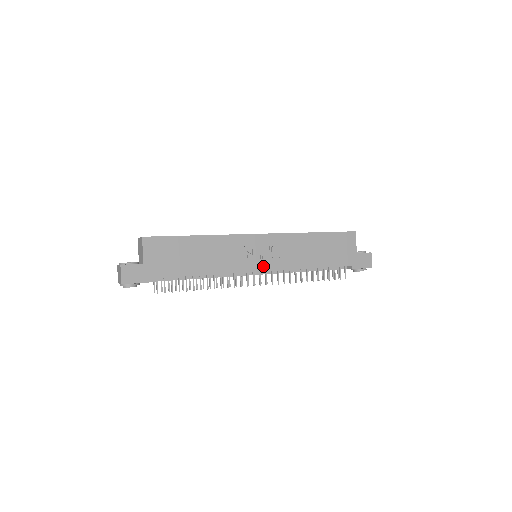
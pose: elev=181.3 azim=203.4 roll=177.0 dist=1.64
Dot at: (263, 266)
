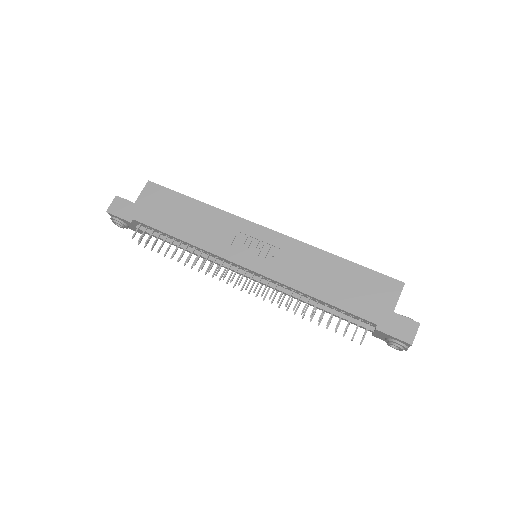
Dot at: (250, 263)
